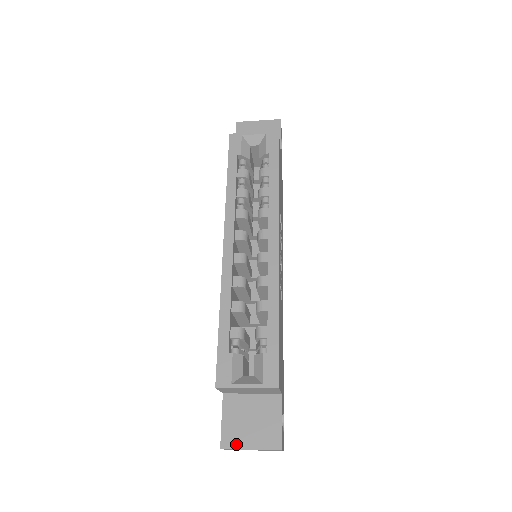
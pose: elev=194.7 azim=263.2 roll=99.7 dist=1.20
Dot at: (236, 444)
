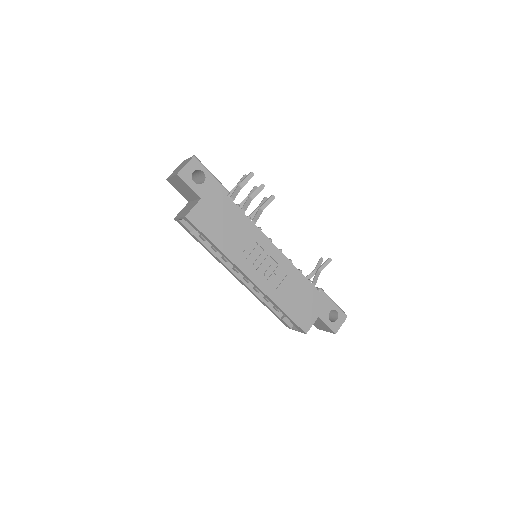
Dot at: (320, 329)
